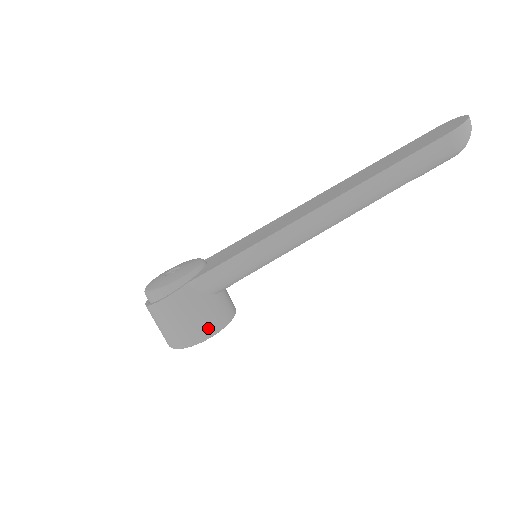
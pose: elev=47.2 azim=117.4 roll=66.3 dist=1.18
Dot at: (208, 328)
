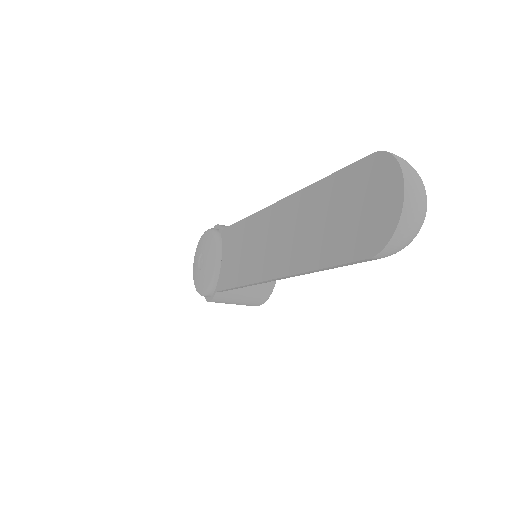
Dot at: (260, 299)
